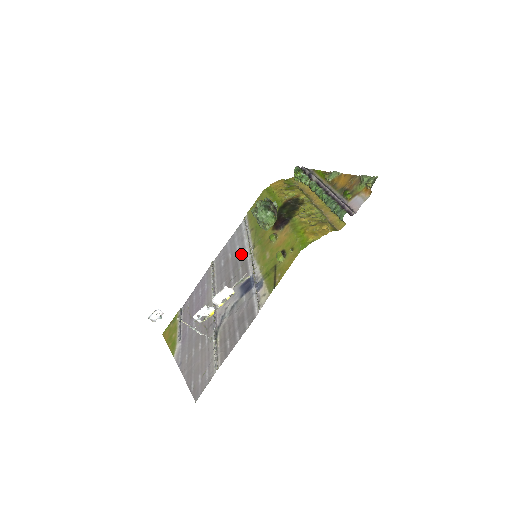
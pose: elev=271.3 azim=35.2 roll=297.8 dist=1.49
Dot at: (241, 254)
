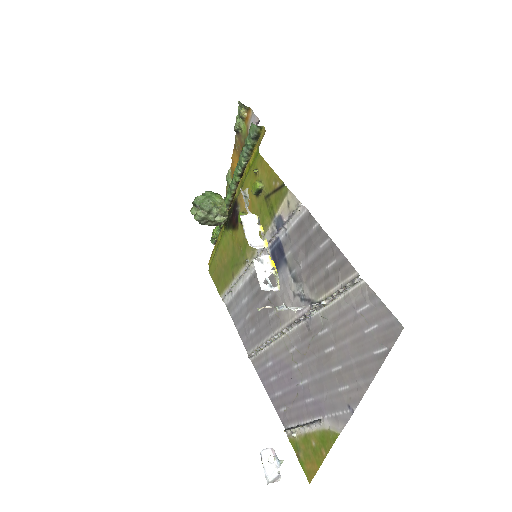
Dot at: (249, 288)
